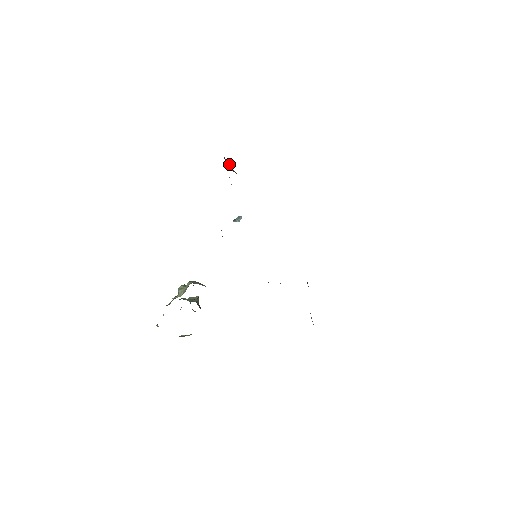
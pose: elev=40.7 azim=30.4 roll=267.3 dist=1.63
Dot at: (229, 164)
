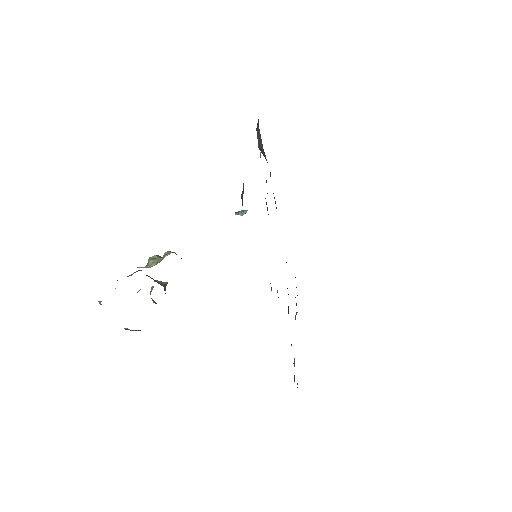
Dot at: (260, 136)
